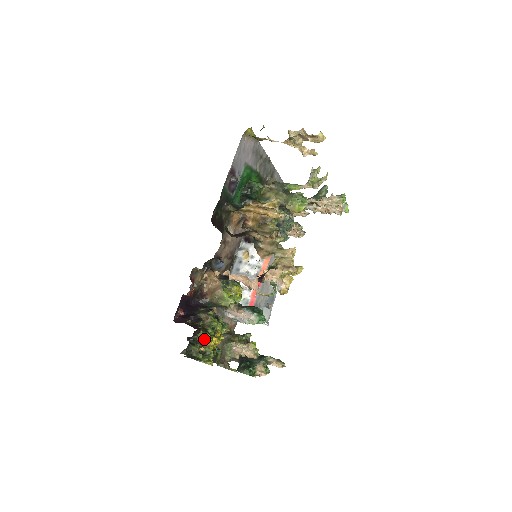
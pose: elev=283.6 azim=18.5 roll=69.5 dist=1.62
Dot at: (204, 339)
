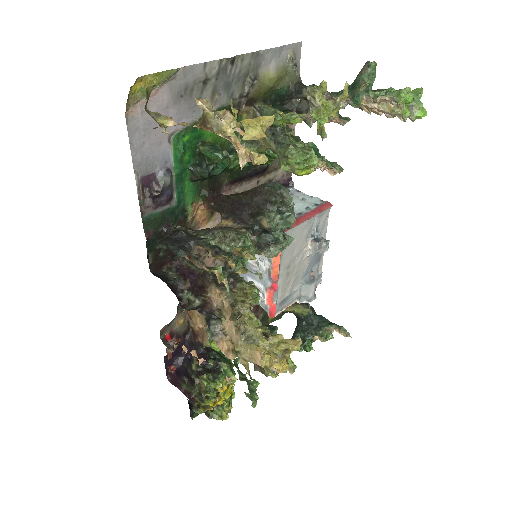
Dot at: (206, 403)
